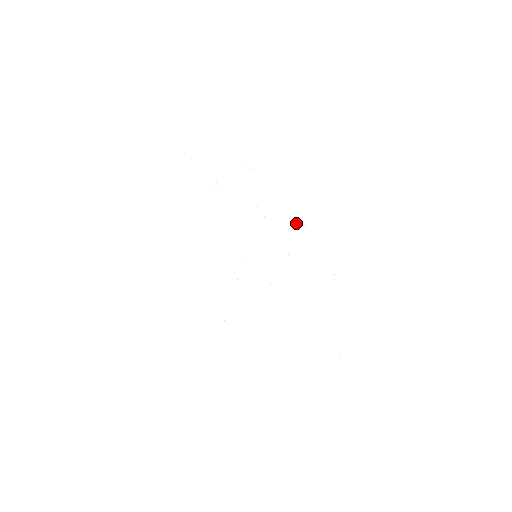
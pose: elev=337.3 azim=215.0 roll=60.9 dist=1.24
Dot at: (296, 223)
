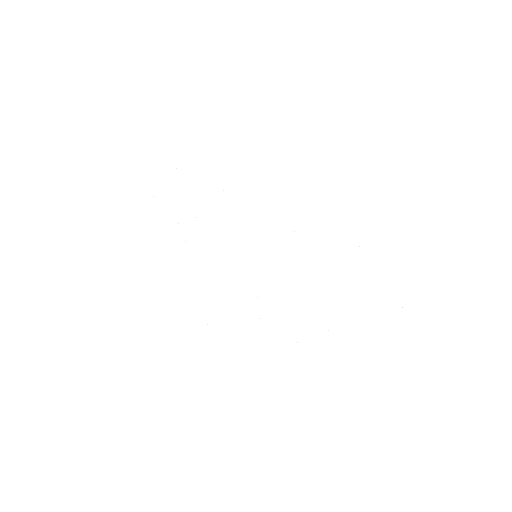
Dot at: occluded
